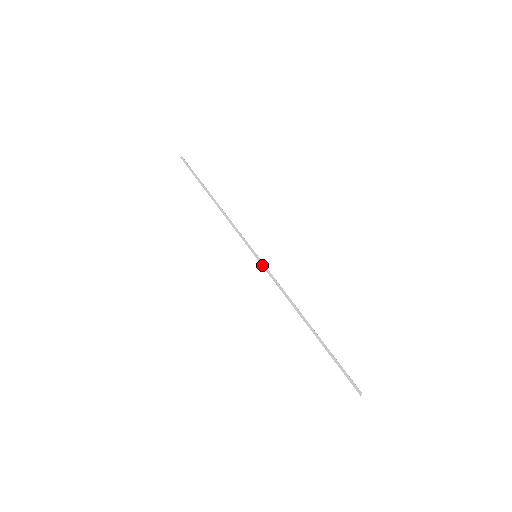
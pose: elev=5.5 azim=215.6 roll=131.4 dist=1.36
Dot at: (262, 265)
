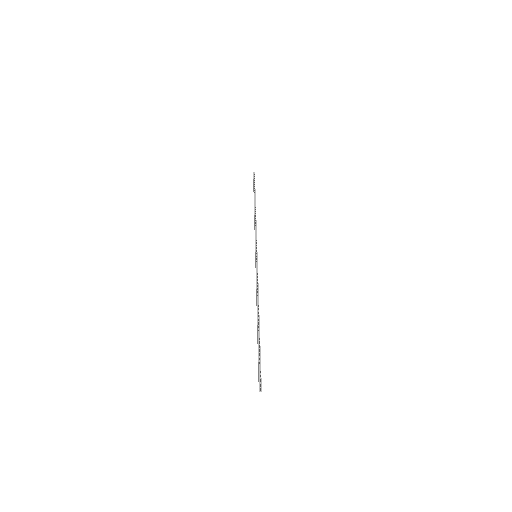
Dot at: (255, 264)
